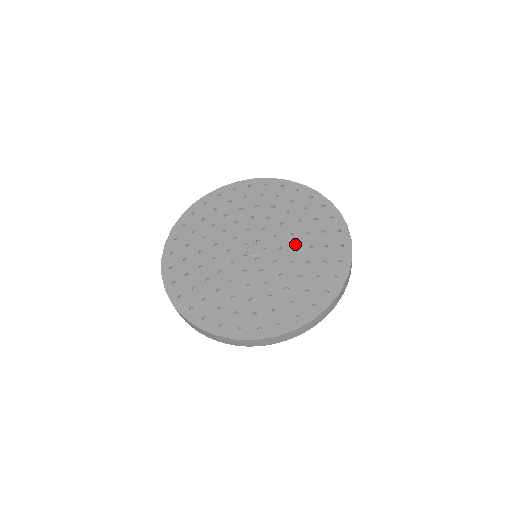
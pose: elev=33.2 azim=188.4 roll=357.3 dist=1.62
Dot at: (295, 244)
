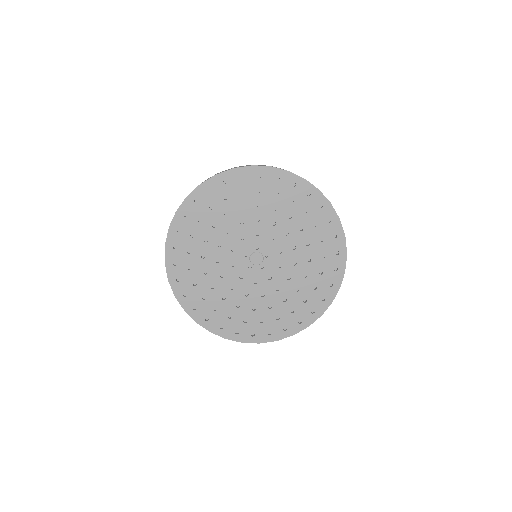
Dot at: (281, 287)
